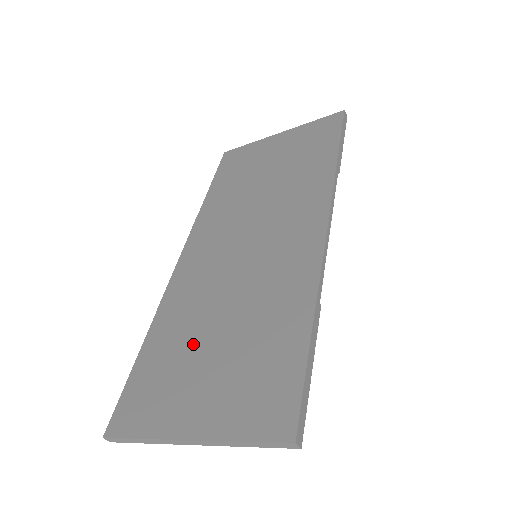
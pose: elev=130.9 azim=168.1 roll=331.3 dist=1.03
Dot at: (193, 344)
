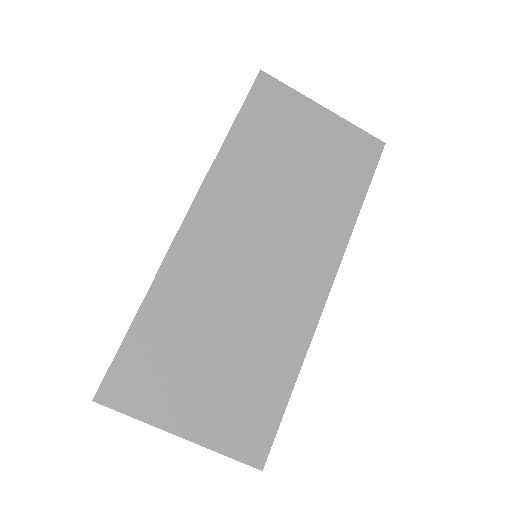
Dot at: (194, 345)
